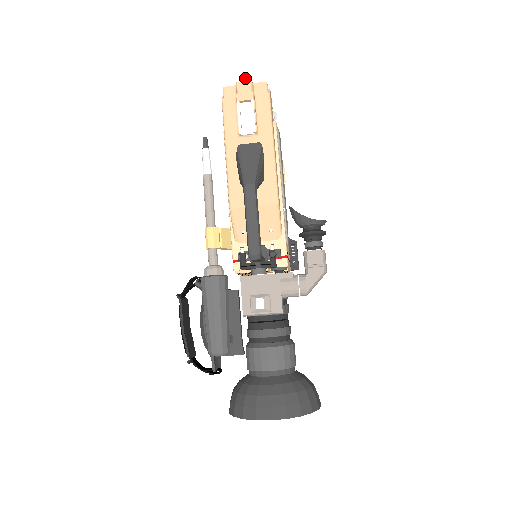
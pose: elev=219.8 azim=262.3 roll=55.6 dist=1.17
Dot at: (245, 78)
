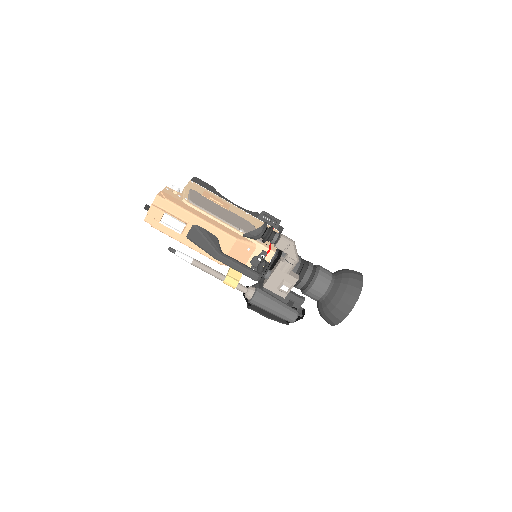
Dot at: (147, 207)
